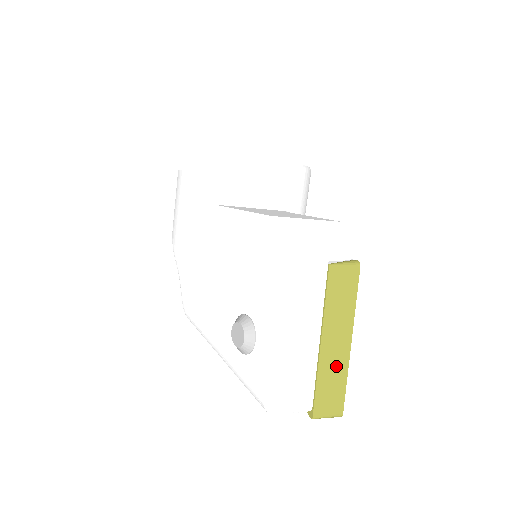
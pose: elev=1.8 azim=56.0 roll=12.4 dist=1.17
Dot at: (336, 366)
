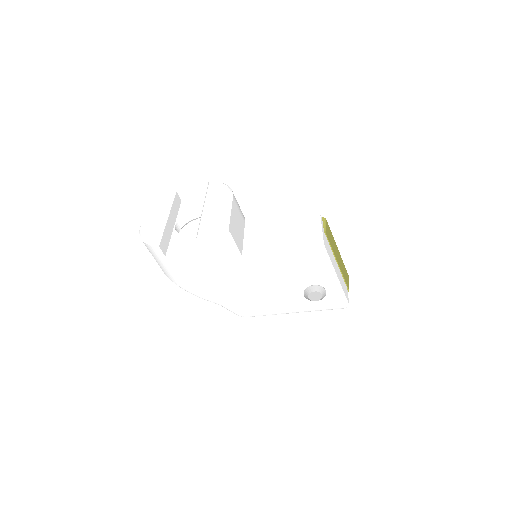
Dot at: (342, 265)
